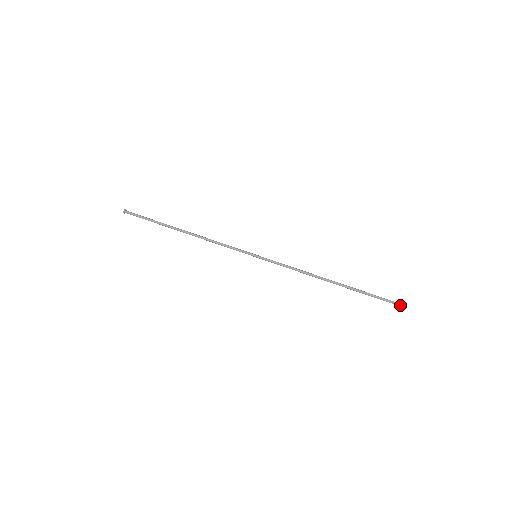
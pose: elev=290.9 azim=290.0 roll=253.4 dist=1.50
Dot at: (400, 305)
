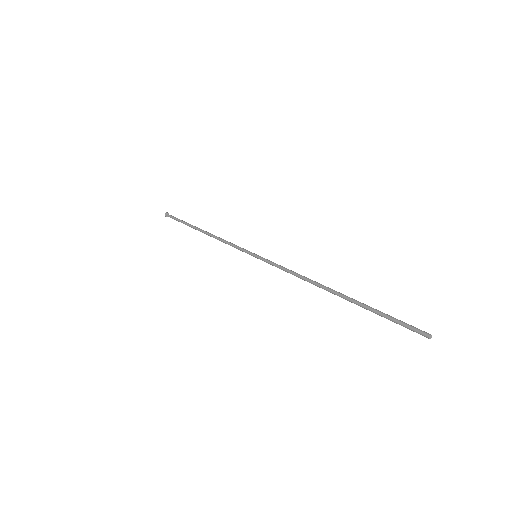
Dot at: (426, 332)
